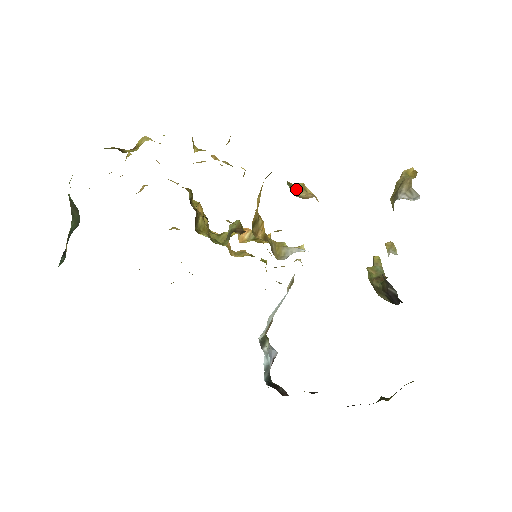
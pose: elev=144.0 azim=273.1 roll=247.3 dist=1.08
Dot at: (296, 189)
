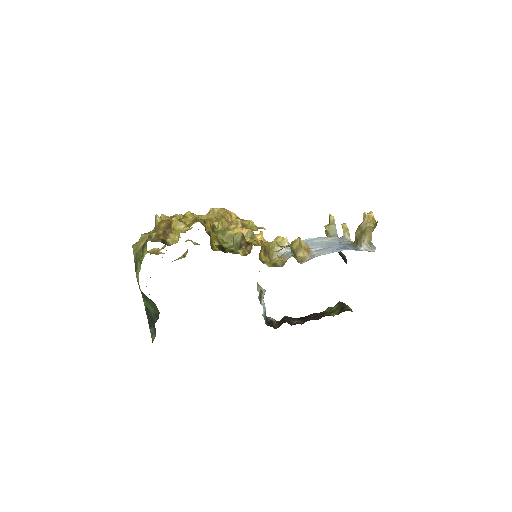
Dot at: (296, 251)
